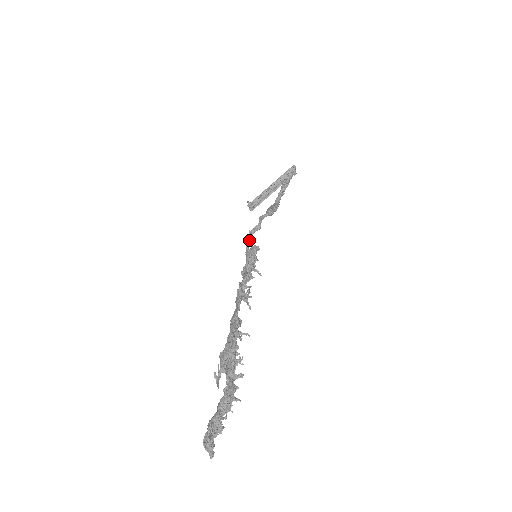
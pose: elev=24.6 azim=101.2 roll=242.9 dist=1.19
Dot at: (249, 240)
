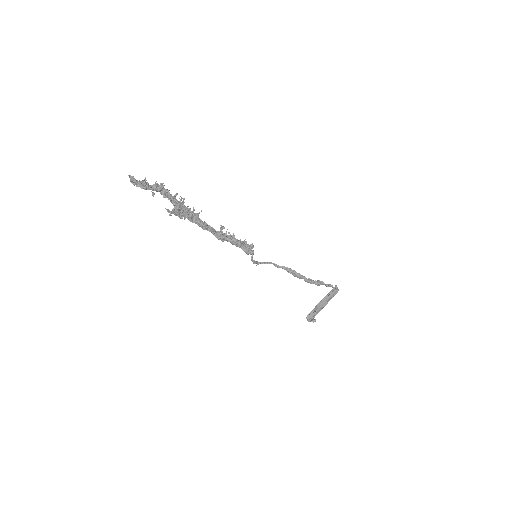
Dot at: (258, 262)
